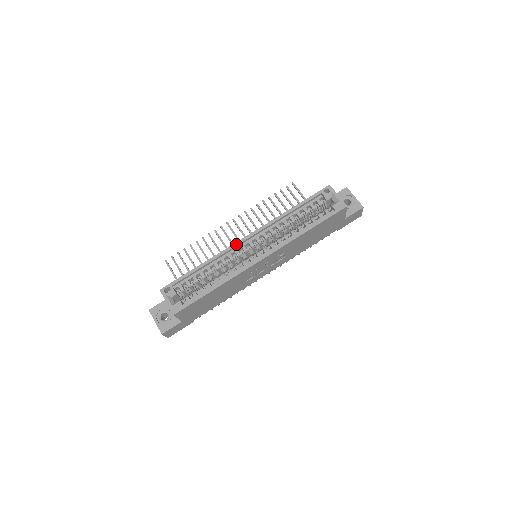
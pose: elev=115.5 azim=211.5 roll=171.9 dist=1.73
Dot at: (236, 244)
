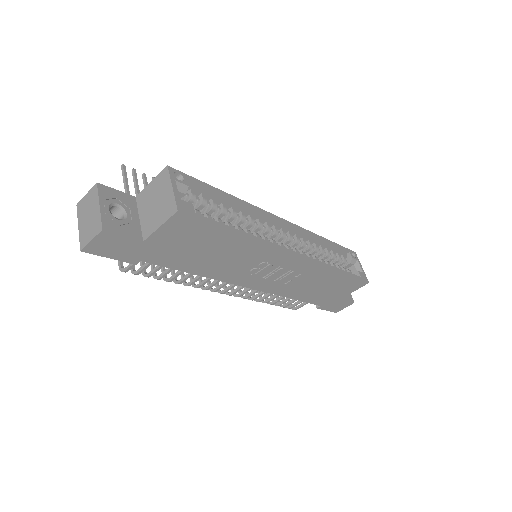
Dot at: (273, 215)
